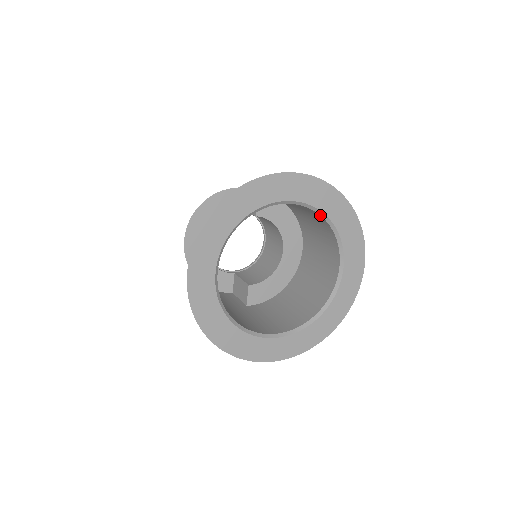
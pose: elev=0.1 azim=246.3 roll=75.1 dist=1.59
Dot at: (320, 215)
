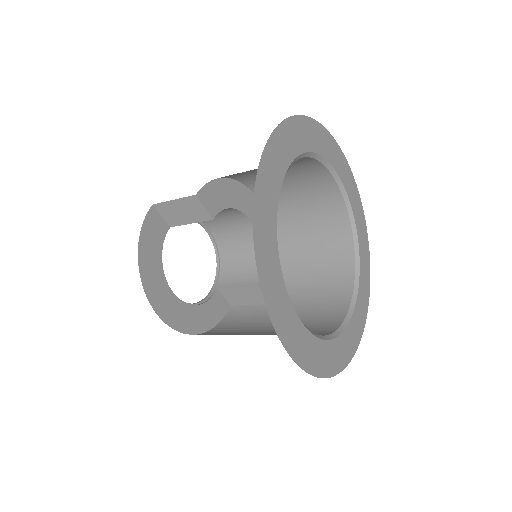
Dot at: (304, 157)
